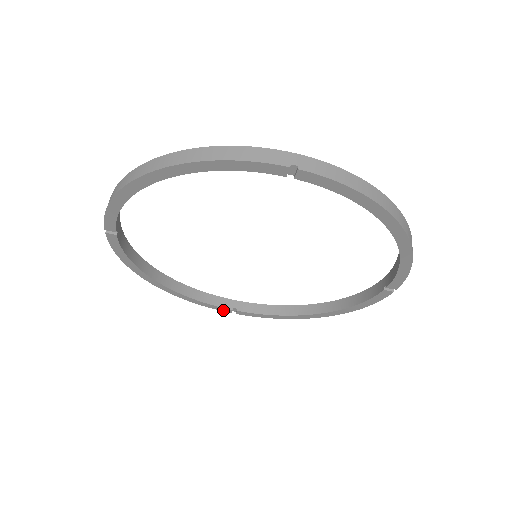
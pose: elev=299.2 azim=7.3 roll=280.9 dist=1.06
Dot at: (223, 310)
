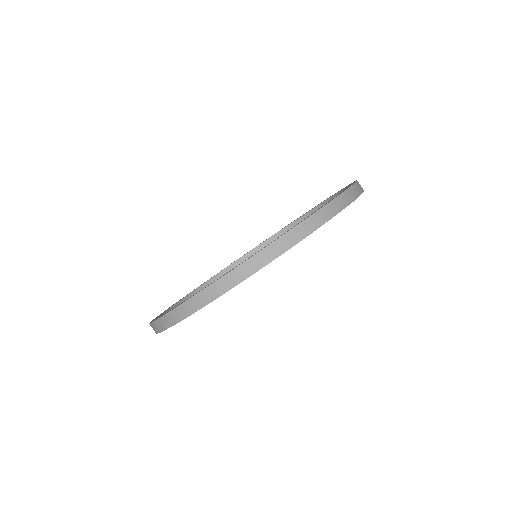
Dot at: occluded
